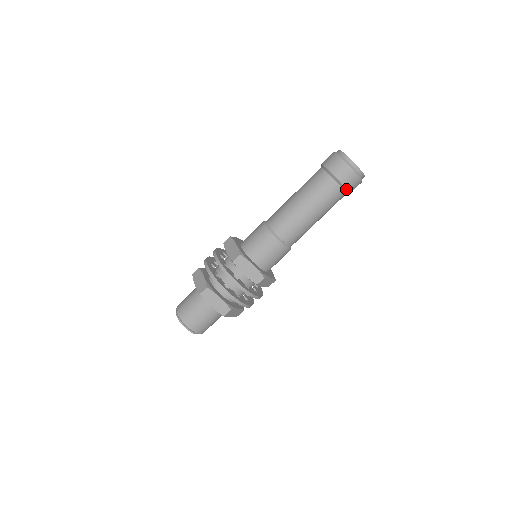
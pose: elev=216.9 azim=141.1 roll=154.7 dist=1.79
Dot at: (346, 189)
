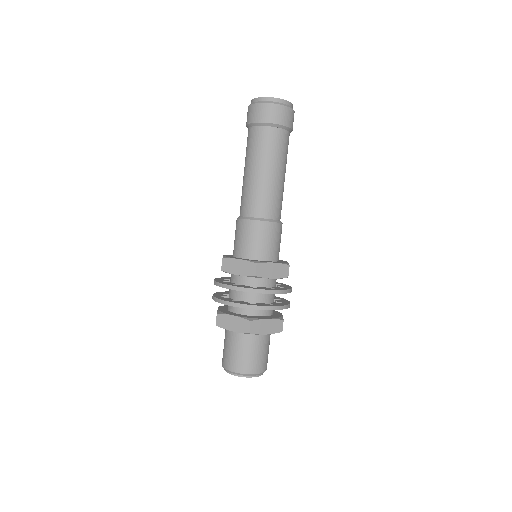
Dot at: (273, 124)
